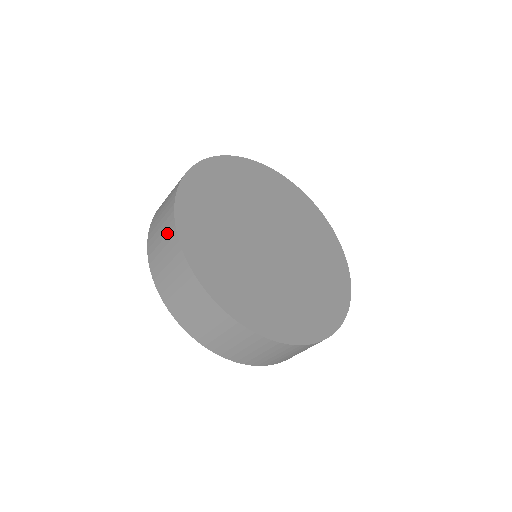
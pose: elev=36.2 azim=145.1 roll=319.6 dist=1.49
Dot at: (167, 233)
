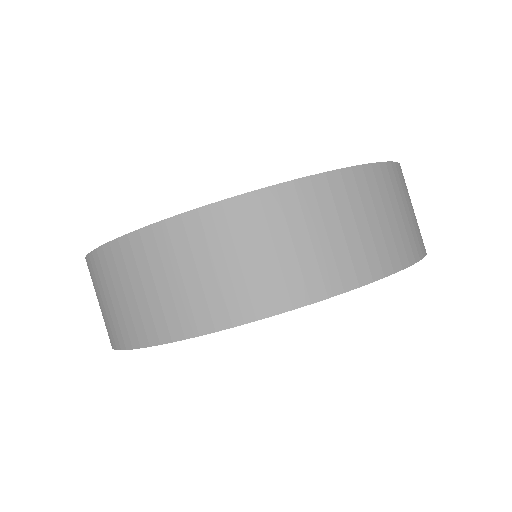
Dot at: (102, 276)
